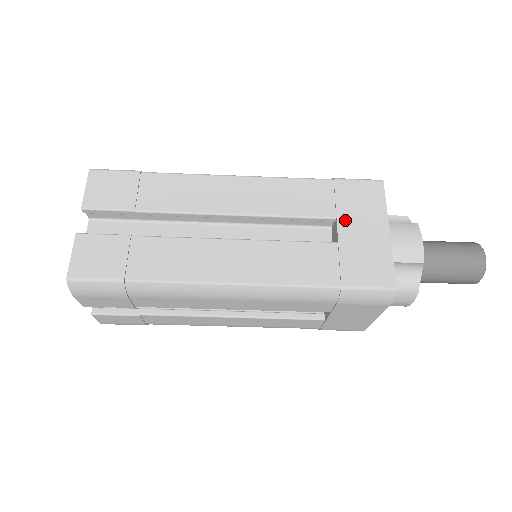
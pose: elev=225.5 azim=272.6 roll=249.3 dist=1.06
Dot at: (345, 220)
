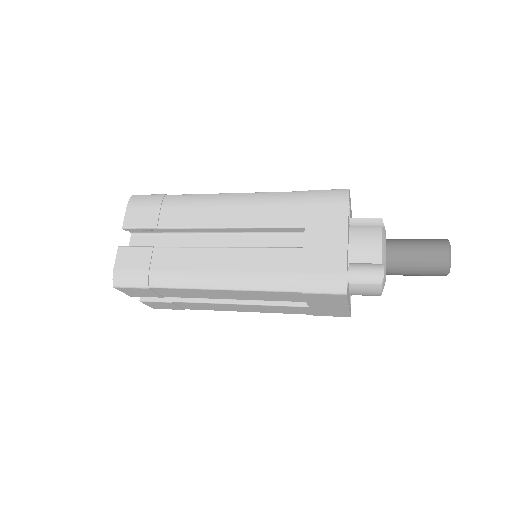
Dot at: (314, 304)
